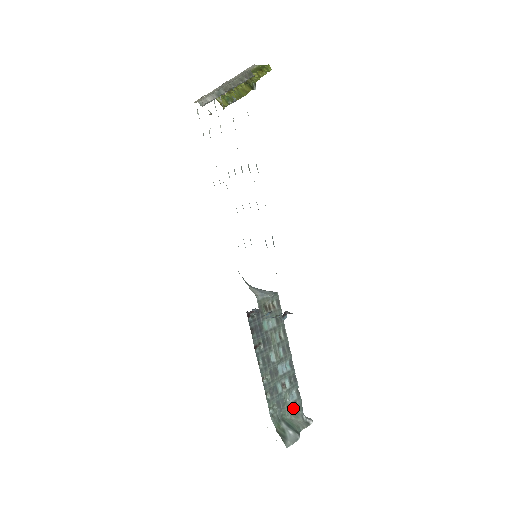
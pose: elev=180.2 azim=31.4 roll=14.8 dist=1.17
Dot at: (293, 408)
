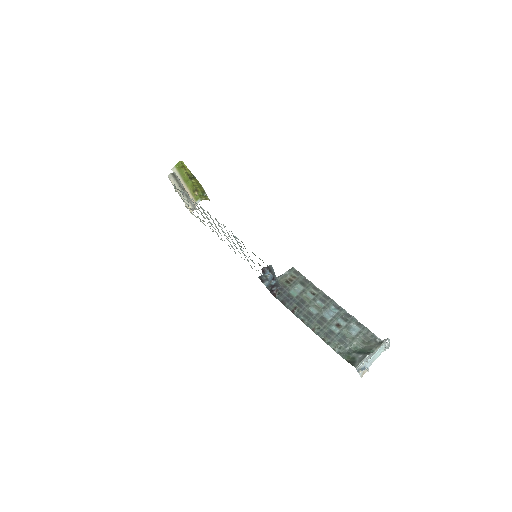
Dot at: (362, 339)
